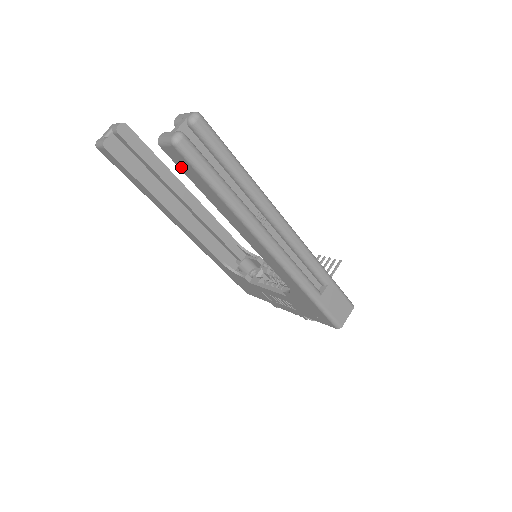
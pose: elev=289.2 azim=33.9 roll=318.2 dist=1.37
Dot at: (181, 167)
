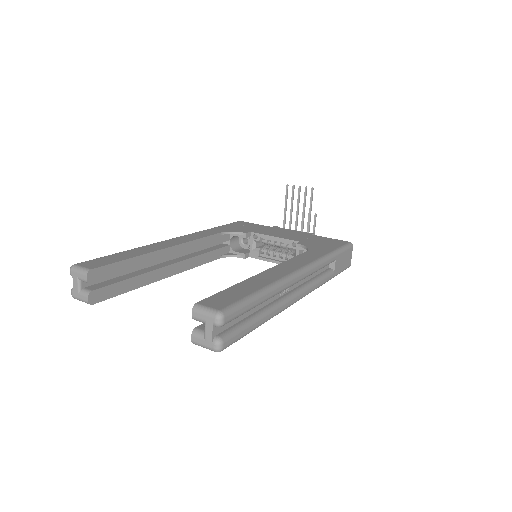
Dot at: occluded
